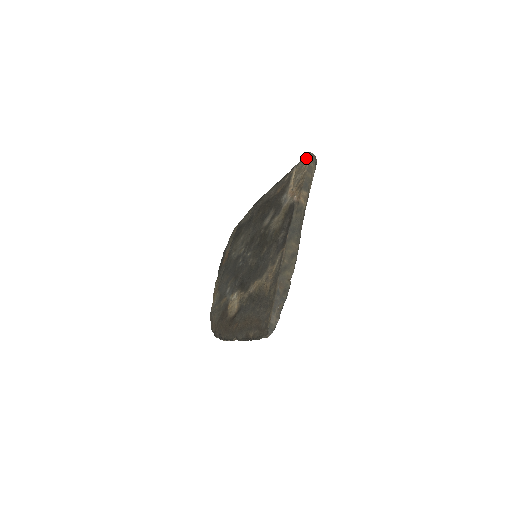
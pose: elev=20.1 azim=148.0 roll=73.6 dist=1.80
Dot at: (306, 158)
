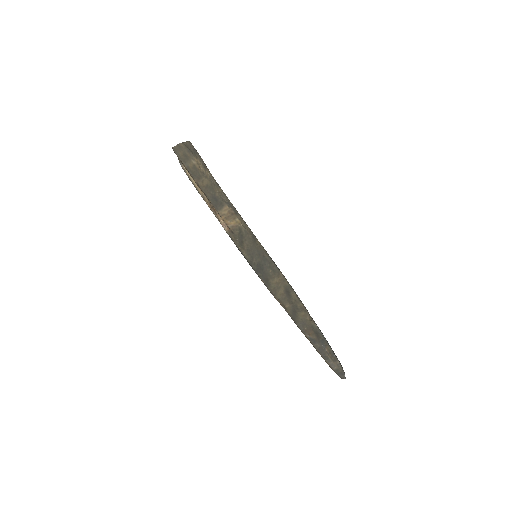
Dot at: occluded
